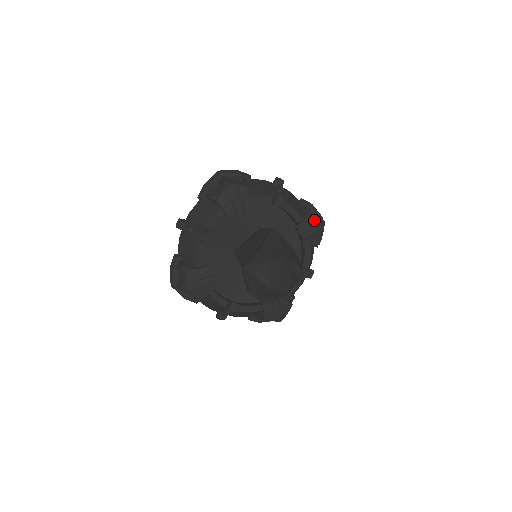
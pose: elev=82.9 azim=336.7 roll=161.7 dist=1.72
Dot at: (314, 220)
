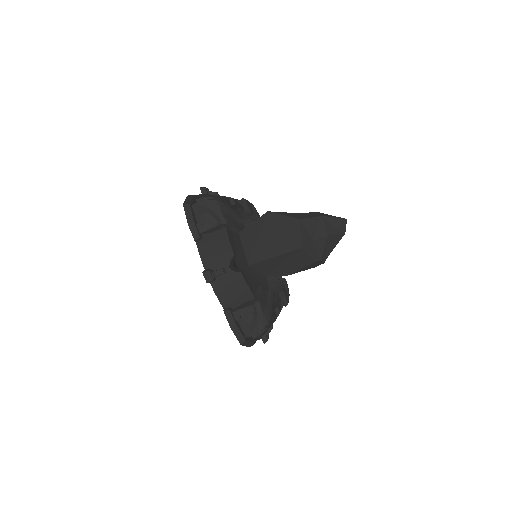
Dot at: (247, 201)
